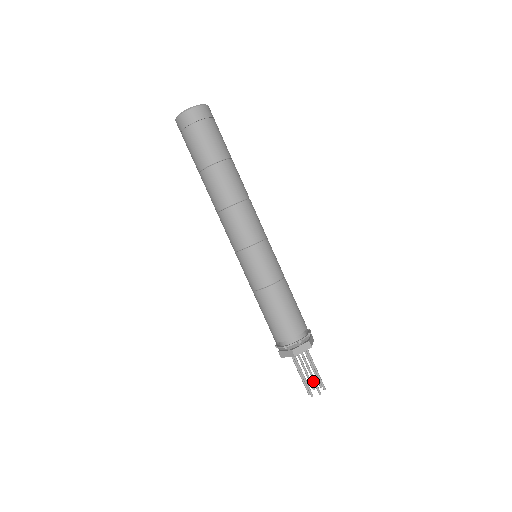
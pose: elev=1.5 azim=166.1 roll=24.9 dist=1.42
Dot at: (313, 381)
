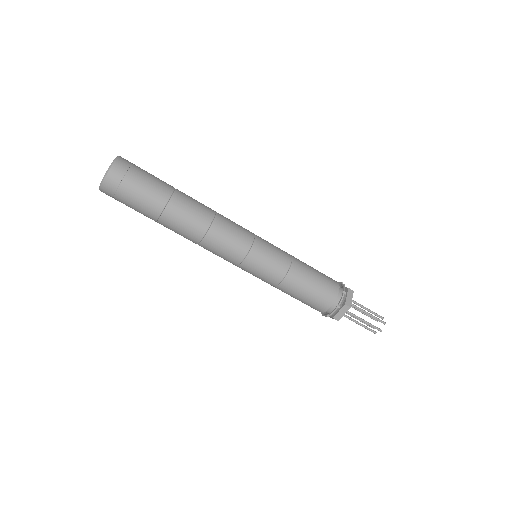
Dot at: occluded
